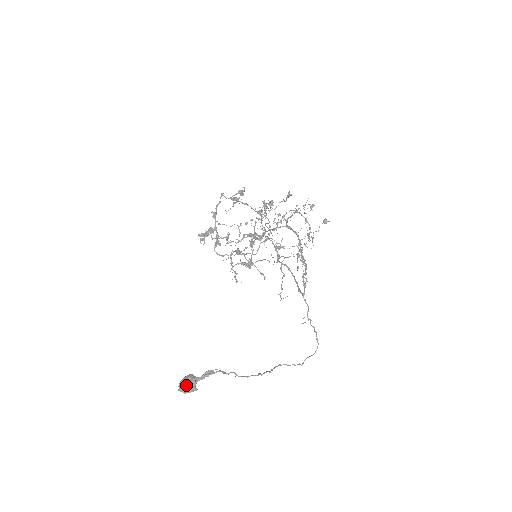
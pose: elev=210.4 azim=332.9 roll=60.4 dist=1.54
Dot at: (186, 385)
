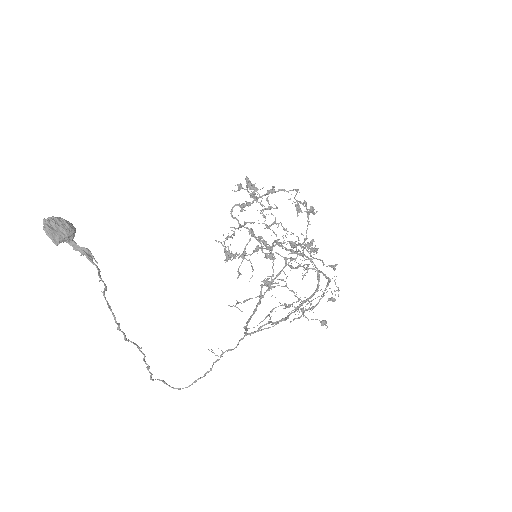
Dot at: (57, 226)
